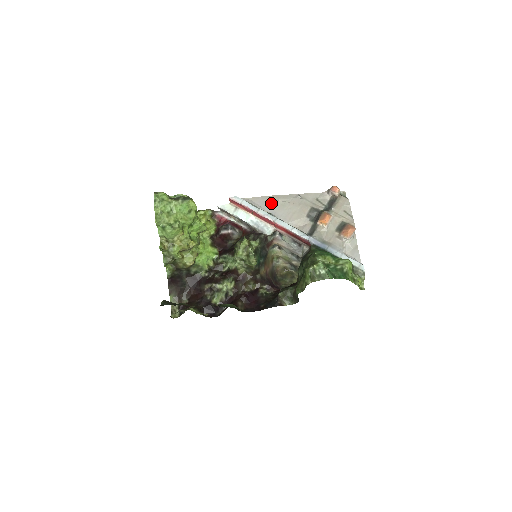
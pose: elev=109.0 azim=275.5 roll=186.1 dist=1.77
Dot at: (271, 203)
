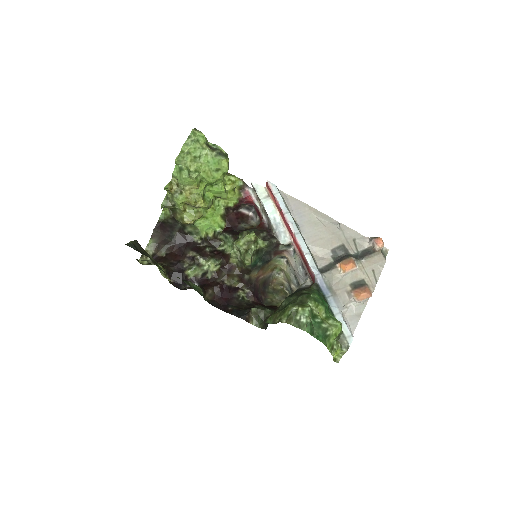
Dot at: (305, 213)
